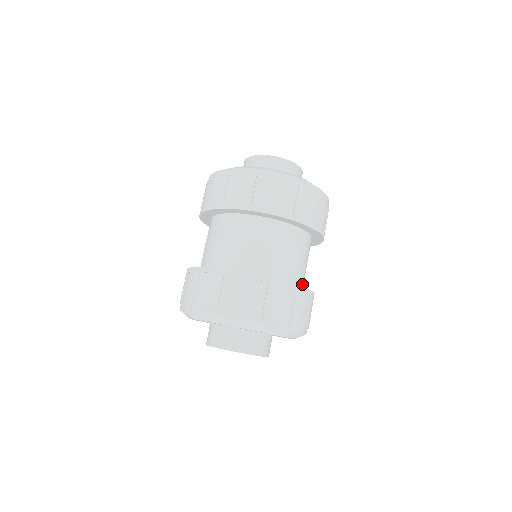
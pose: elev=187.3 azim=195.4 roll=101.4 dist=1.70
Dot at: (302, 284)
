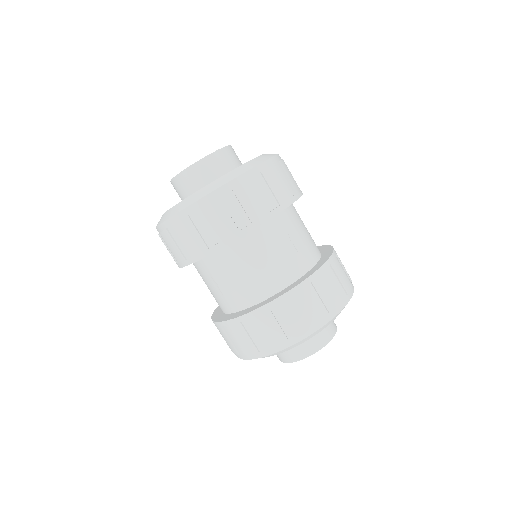
Dot at: (280, 283)
